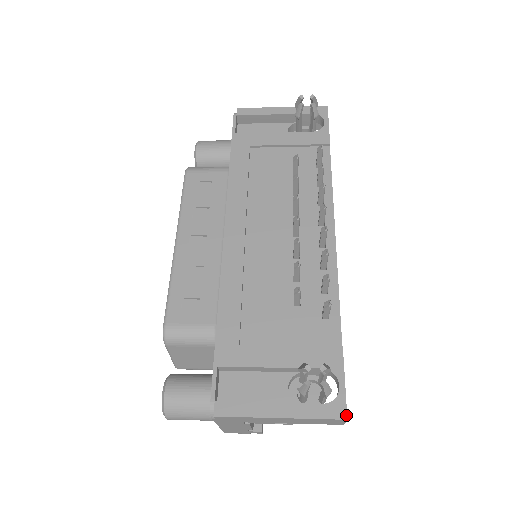
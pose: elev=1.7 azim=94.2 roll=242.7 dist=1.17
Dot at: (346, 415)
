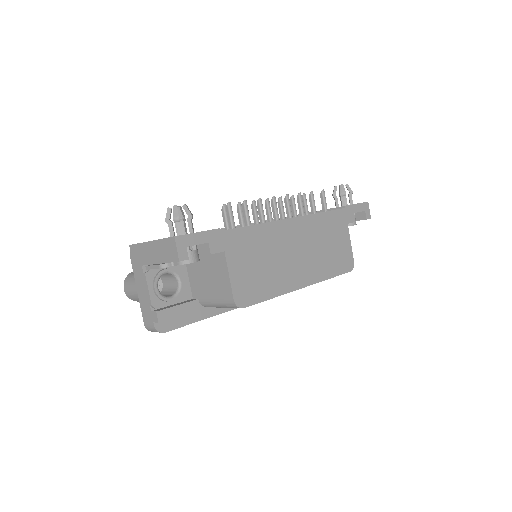
Dot at: (177, 236)
